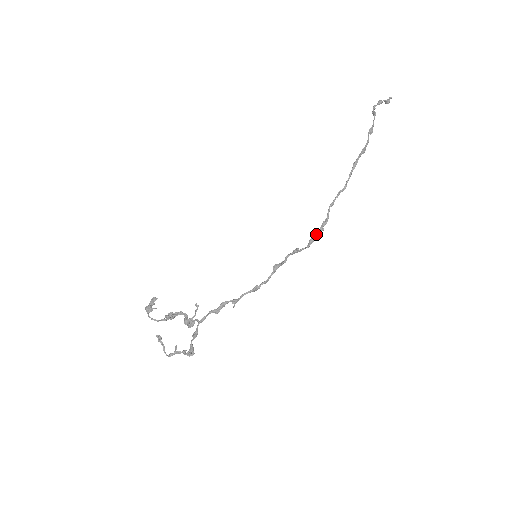
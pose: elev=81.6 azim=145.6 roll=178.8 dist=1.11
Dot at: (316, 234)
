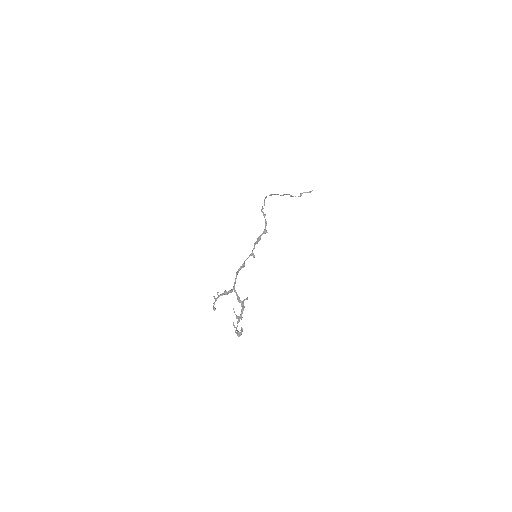
Dot at: (265, 219)
